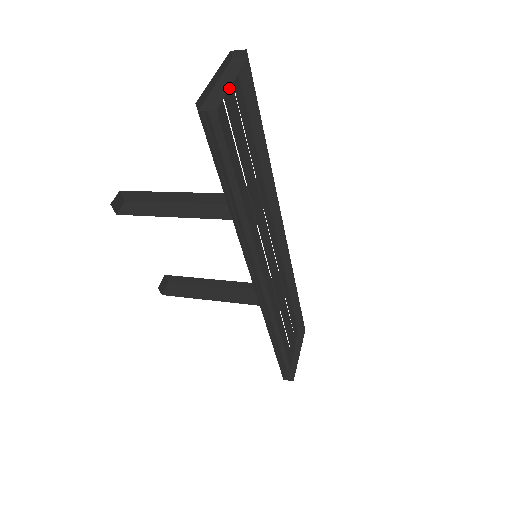
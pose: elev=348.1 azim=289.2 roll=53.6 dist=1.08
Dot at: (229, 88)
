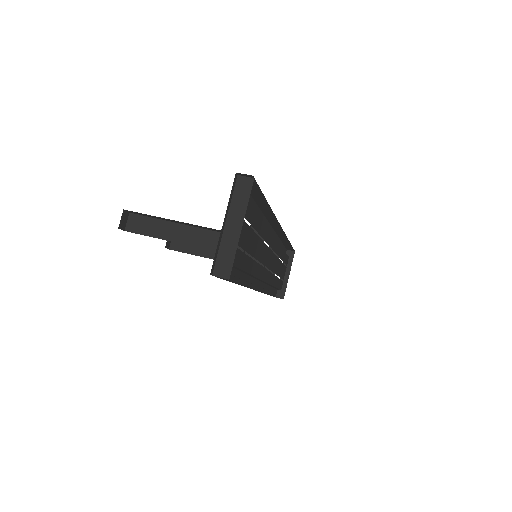
Dot at: (237, 224)
